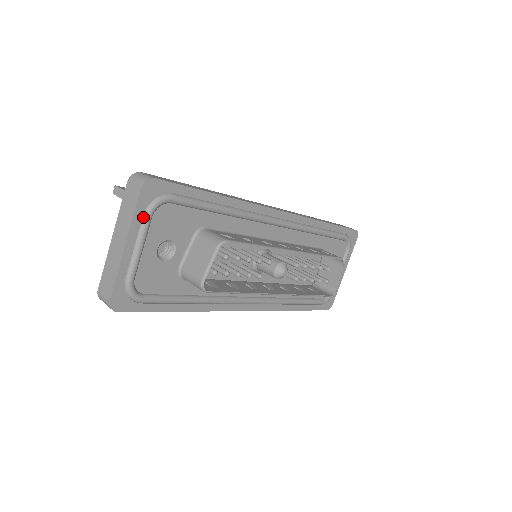
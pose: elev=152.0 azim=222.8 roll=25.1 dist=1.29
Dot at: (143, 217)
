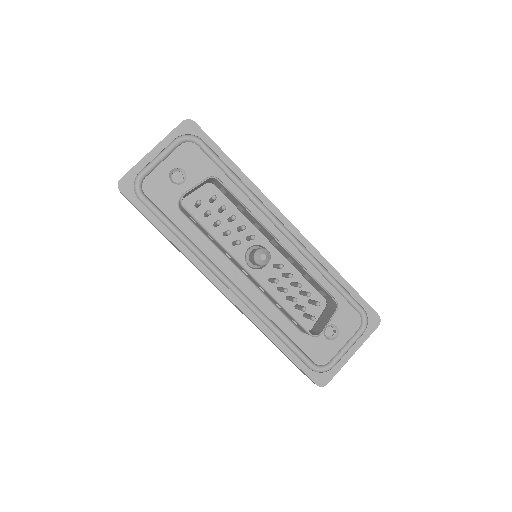
Dot at: (174, 140)
